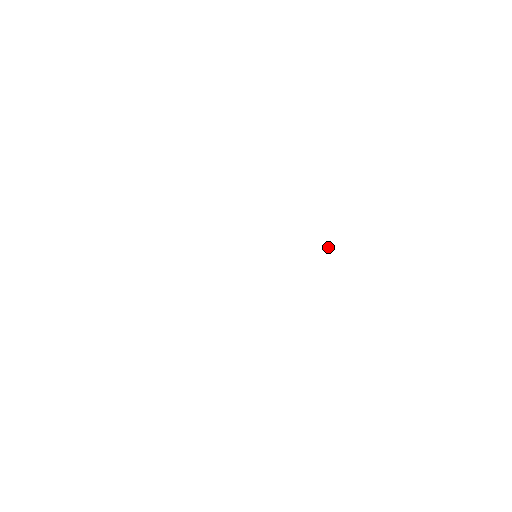
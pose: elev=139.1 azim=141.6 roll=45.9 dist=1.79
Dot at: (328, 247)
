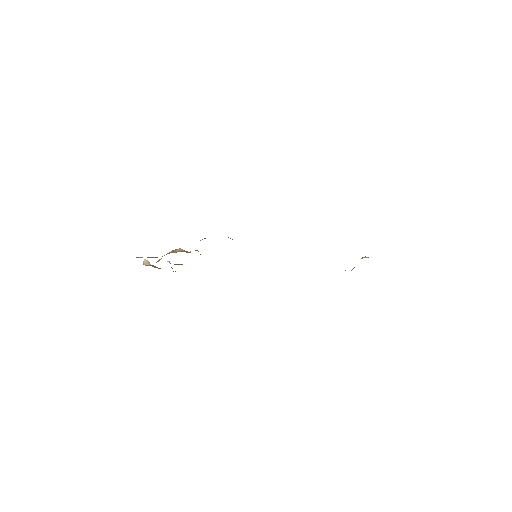
Dot at: occluded
